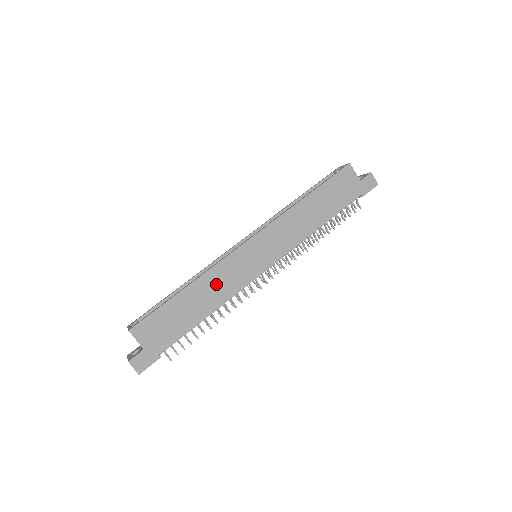
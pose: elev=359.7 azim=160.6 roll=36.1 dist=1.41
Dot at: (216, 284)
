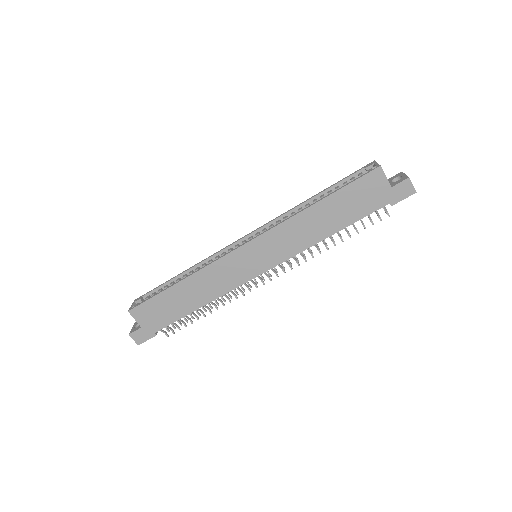
Dot at: (208, 282)
